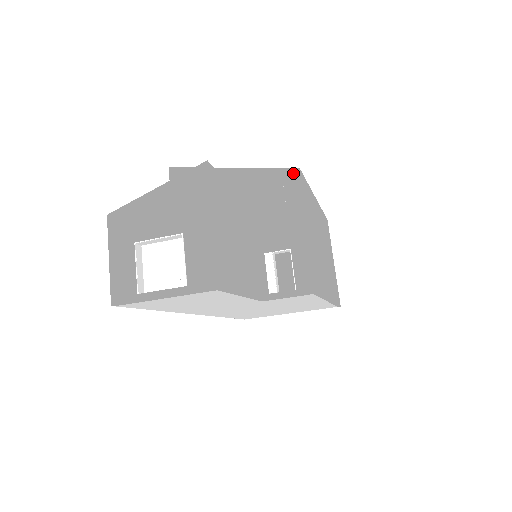
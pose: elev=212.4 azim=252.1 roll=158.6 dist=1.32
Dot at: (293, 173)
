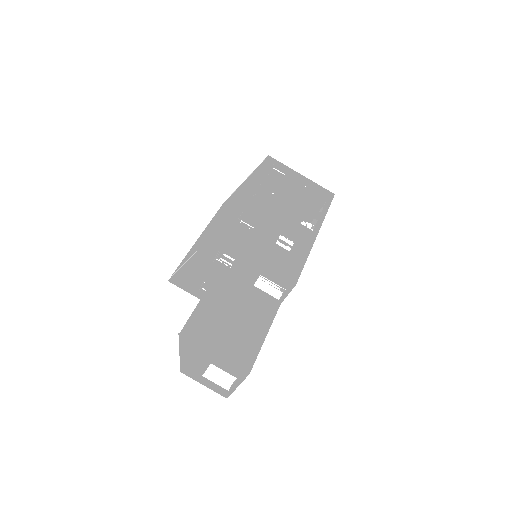
Dot at: (214, 241)
